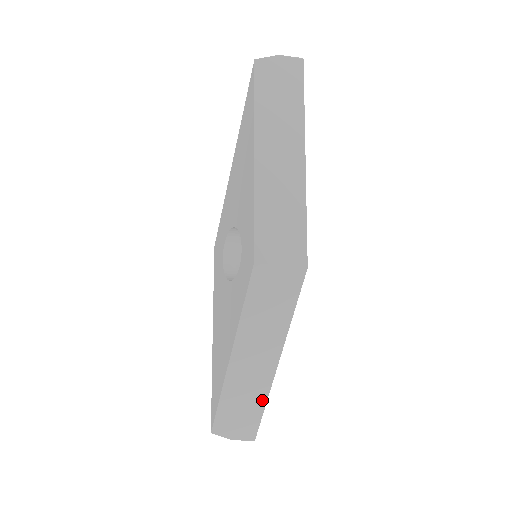
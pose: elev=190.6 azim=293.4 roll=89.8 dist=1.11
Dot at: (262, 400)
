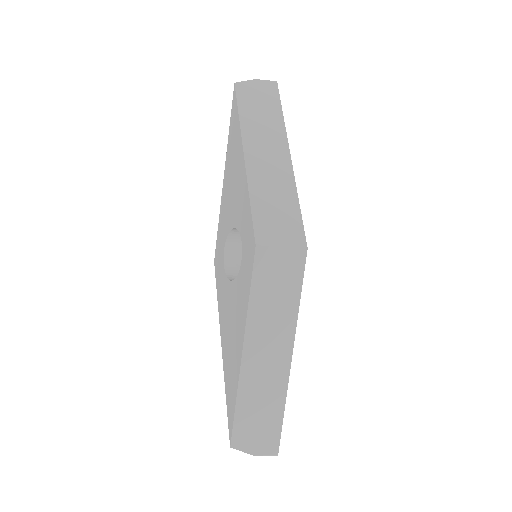
Dot at: (280, 403)
